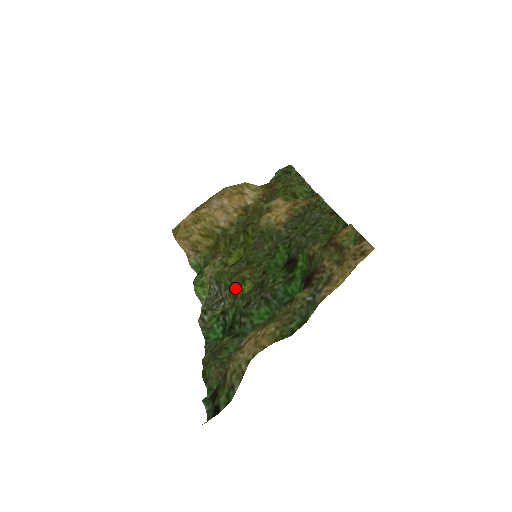
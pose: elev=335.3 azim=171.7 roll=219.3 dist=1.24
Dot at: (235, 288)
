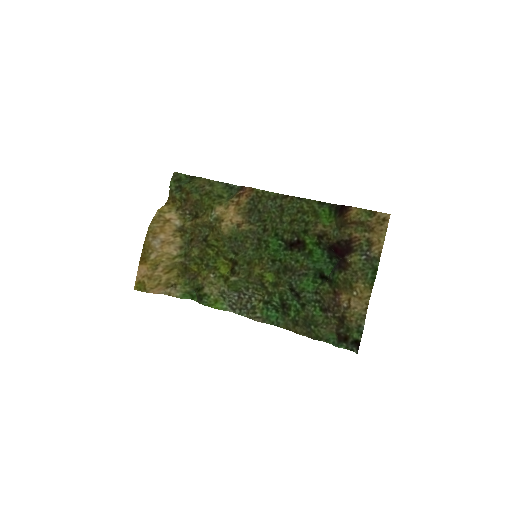
Dot at: (259, 284)
